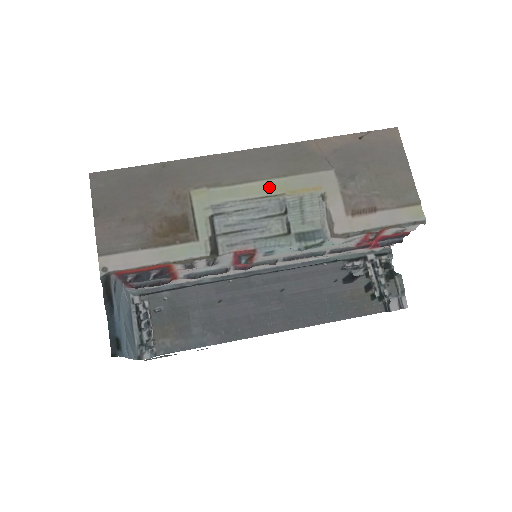
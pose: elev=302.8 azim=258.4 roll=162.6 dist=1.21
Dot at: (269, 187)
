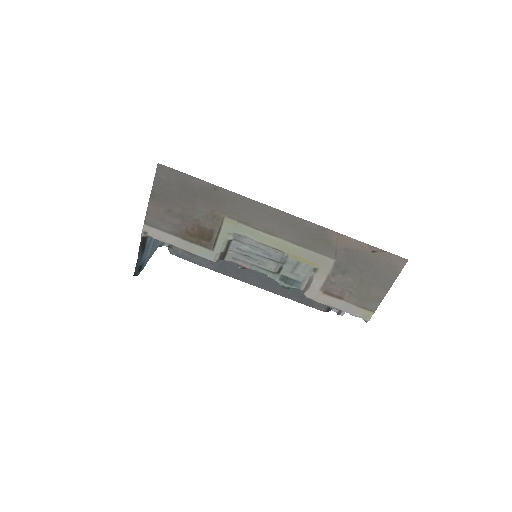
Dot at: (282, 245)
